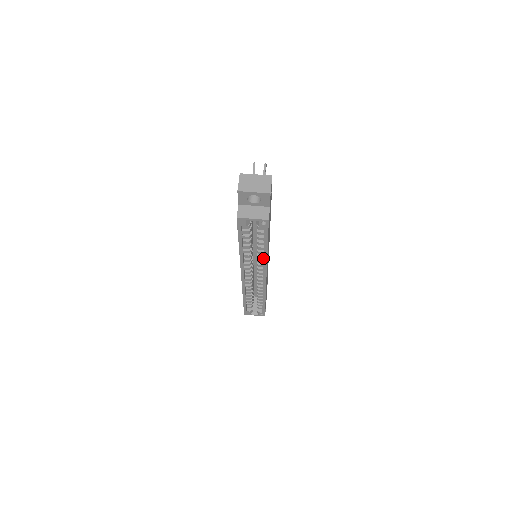
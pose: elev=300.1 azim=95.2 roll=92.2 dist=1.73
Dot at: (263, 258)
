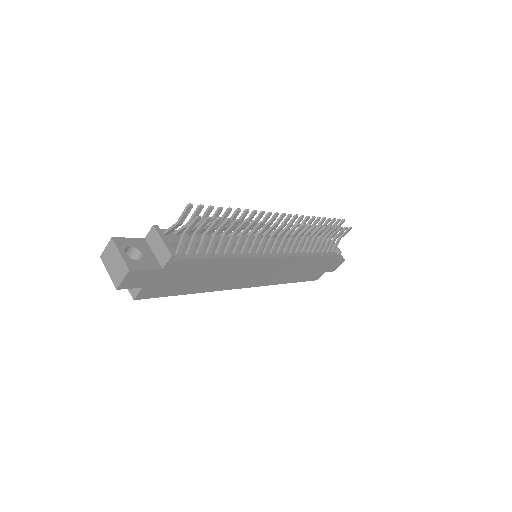
Dot at: occluded
